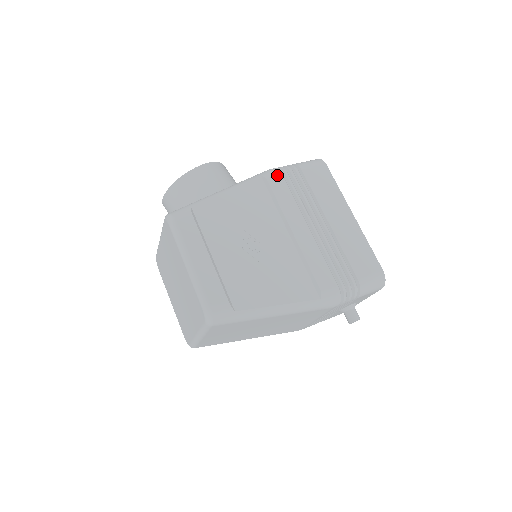
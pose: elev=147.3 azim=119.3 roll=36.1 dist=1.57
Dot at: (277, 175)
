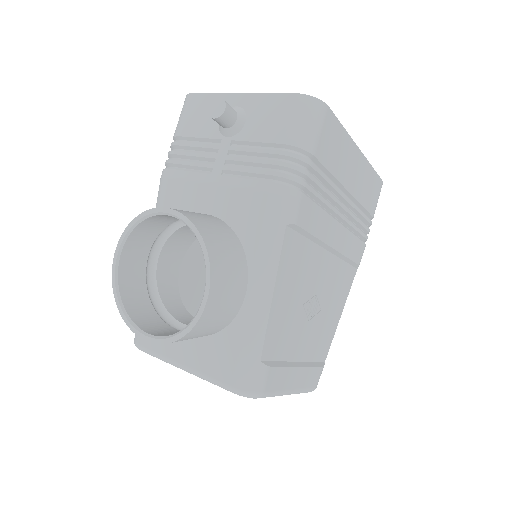
Dot at: (301, 203)
